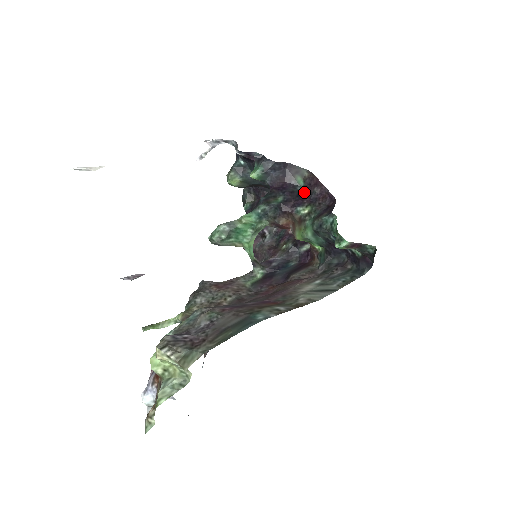
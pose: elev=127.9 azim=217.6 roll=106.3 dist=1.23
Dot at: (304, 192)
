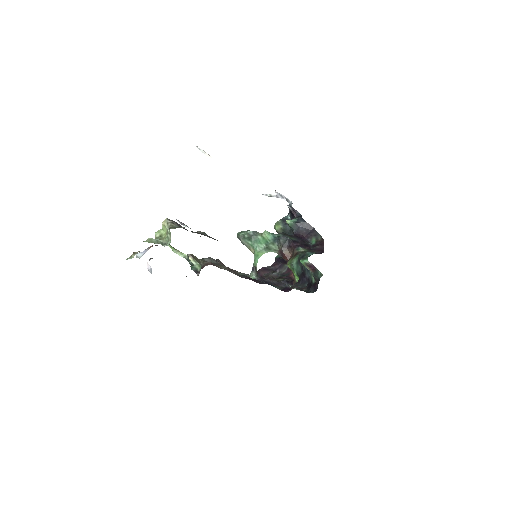
Dot at: (311, 246)
